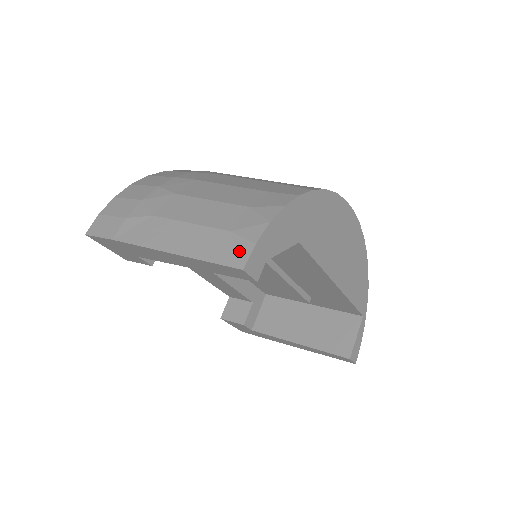
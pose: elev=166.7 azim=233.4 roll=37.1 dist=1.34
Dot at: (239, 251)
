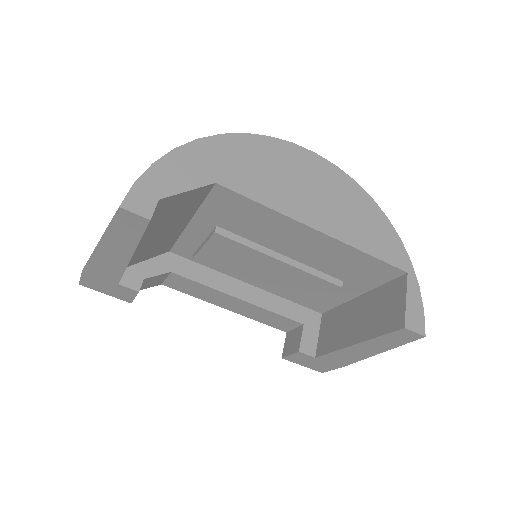
Dot at: occluded
